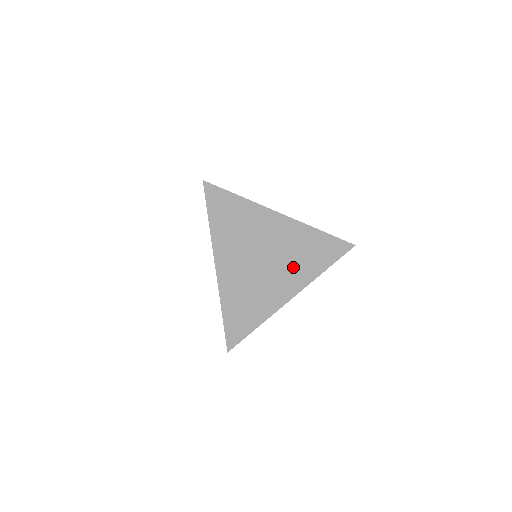
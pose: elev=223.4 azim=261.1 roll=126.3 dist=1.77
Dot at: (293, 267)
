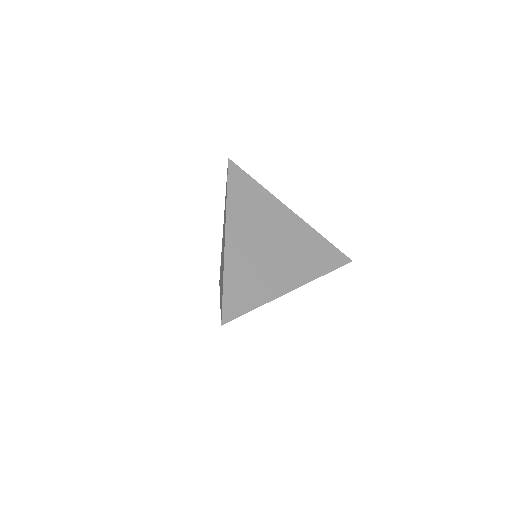
Dot at: (297, 260)
